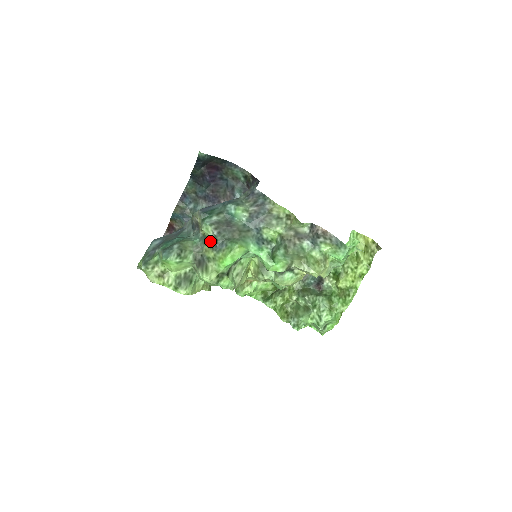
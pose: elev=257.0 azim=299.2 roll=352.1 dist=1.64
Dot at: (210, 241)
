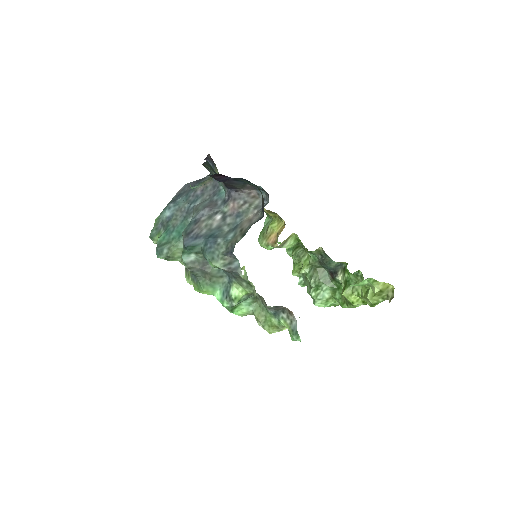
Dot at: occluded
